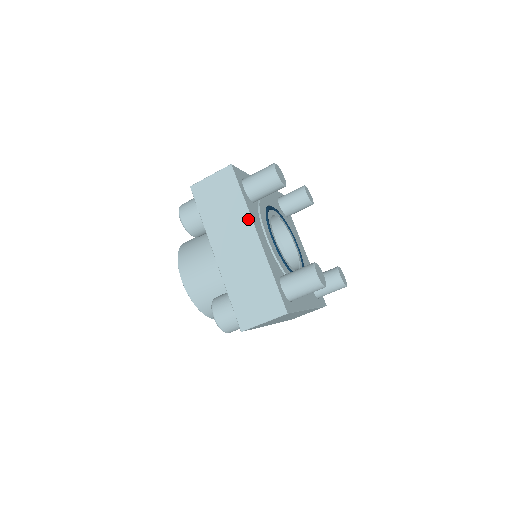
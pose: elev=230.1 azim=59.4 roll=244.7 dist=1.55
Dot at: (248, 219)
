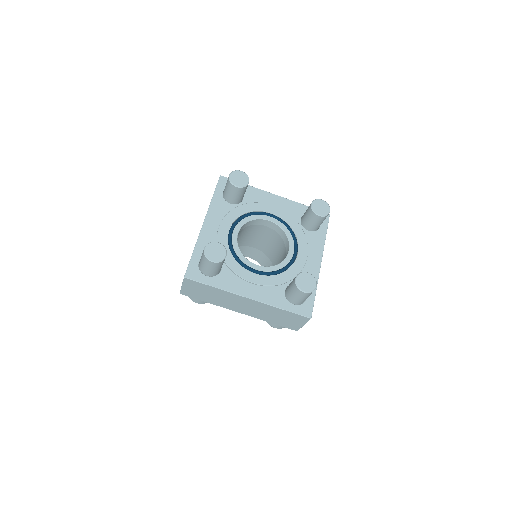
Dot at: (232, 294)
